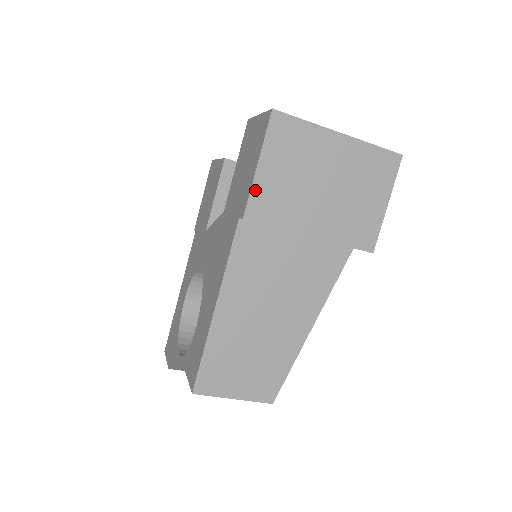
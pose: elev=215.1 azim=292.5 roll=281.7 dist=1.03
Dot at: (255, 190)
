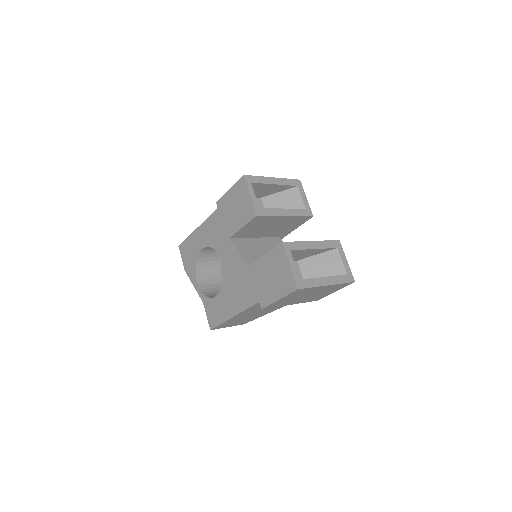
Dot at: (273, 304)
